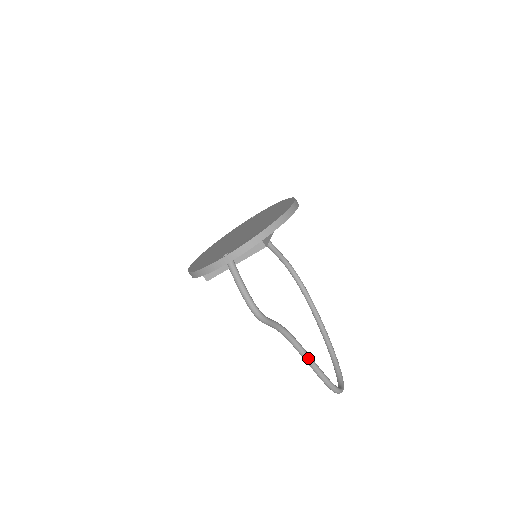
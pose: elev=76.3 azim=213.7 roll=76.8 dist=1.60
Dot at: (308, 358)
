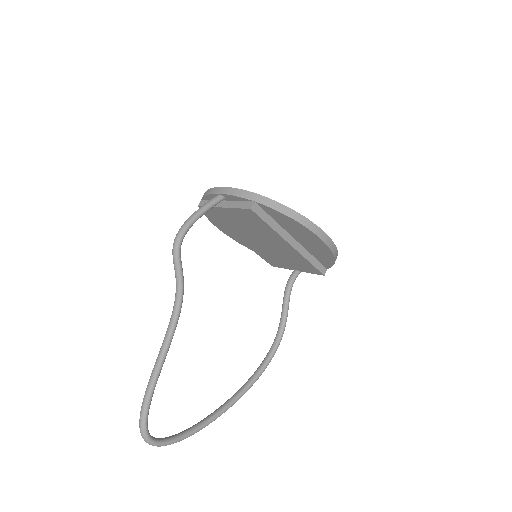
Dot at: (163, 349)
